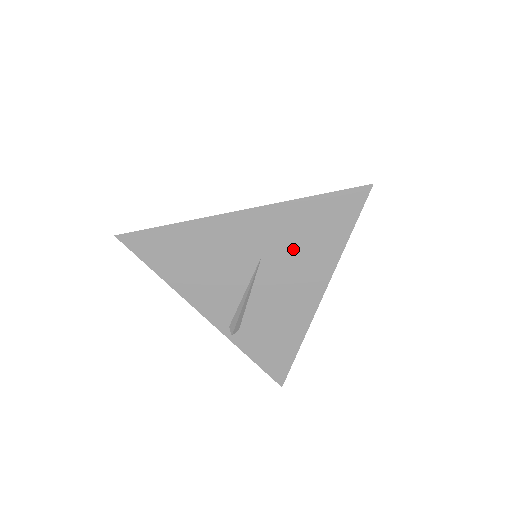
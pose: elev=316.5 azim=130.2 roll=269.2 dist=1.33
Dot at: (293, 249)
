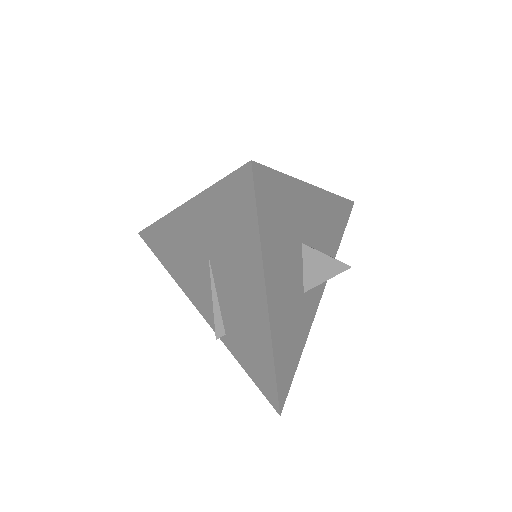
Dot at: (225, 249)
